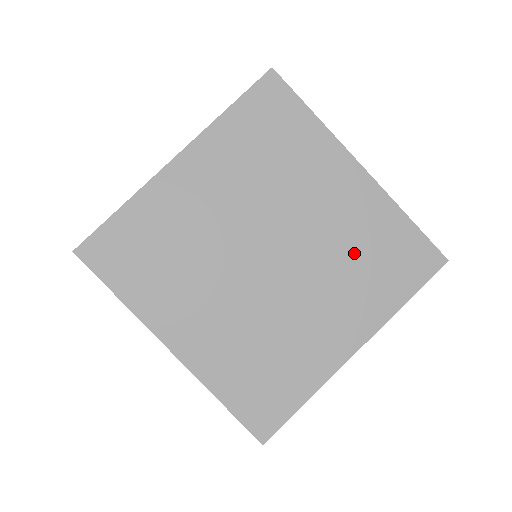
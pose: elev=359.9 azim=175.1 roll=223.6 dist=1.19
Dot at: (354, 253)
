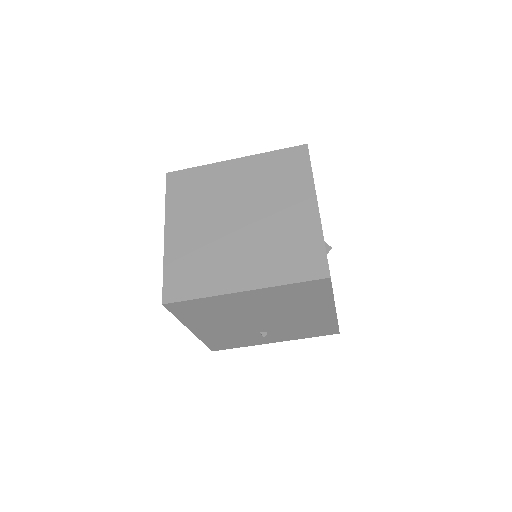
Dot at: (270, 181)
